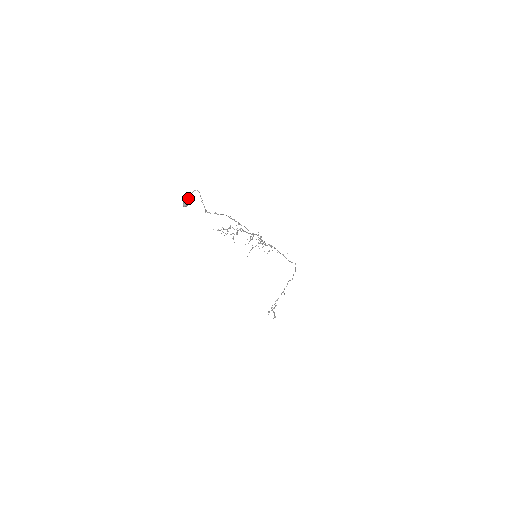
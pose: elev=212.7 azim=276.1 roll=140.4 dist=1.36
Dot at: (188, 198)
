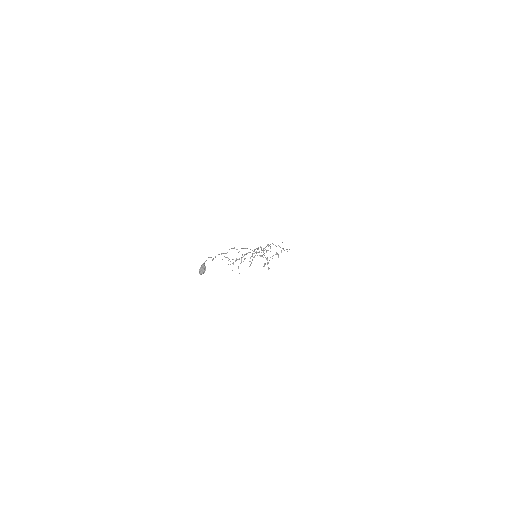
Dot at: (203, 269)
